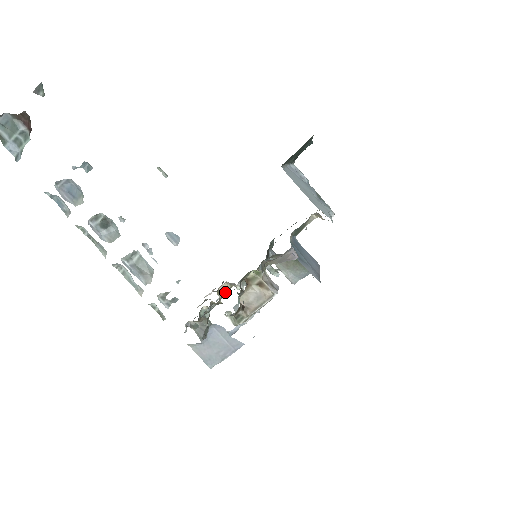
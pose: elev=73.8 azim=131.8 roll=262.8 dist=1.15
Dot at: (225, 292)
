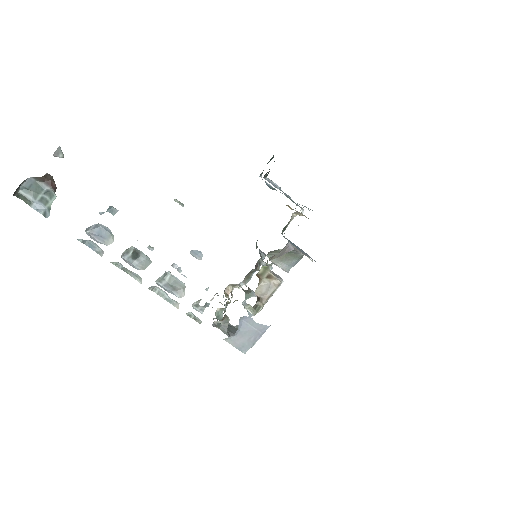
Dot at: (229, 293)
